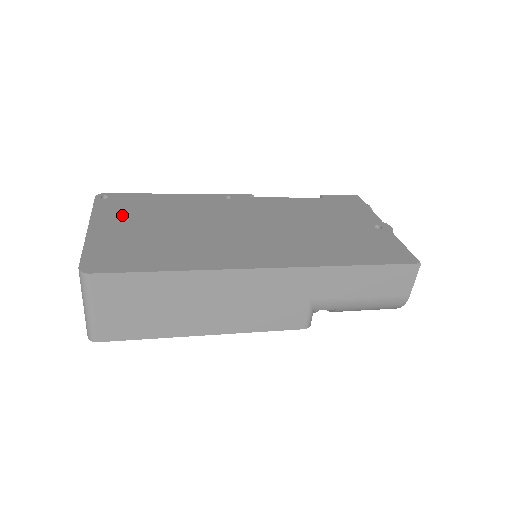
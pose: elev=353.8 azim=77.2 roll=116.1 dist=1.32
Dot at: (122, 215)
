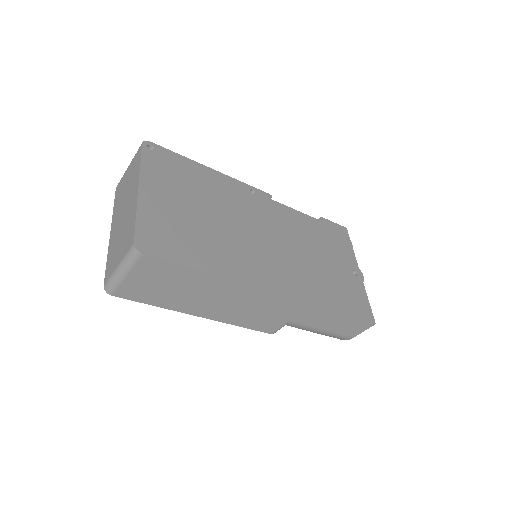
Dot at: (167, 182)
